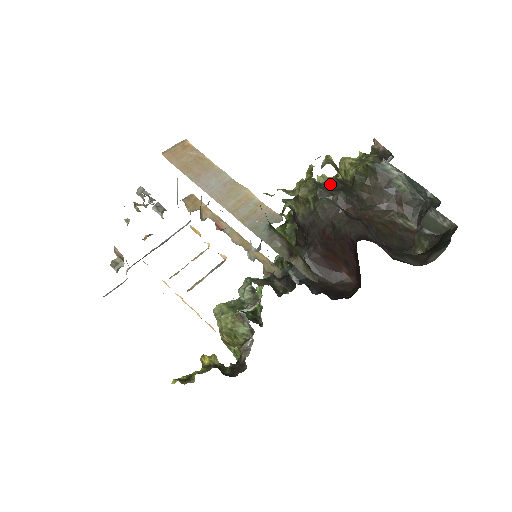
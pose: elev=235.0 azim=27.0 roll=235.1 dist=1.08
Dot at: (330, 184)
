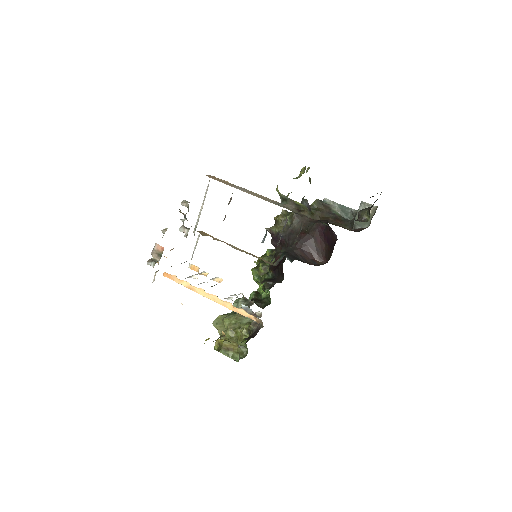
Dot at: occluded
